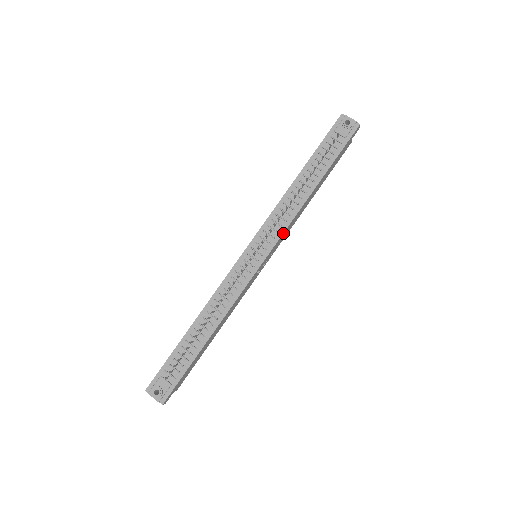
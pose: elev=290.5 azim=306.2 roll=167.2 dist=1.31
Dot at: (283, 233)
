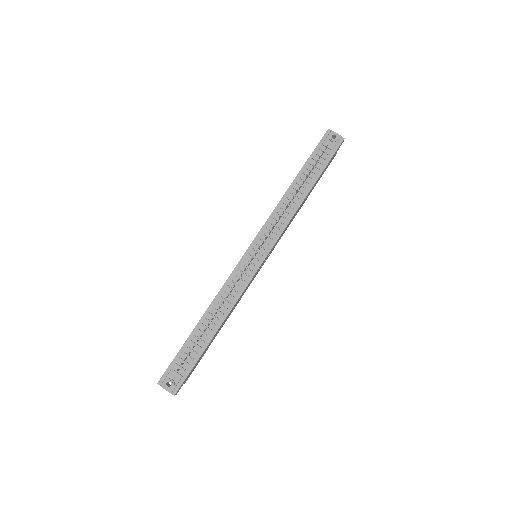
Dot at: (280, 235)
